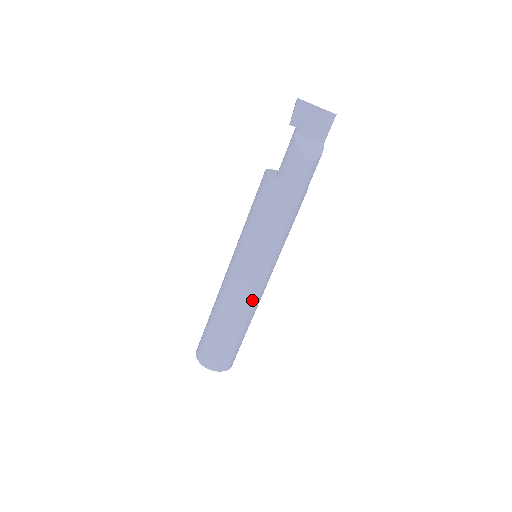
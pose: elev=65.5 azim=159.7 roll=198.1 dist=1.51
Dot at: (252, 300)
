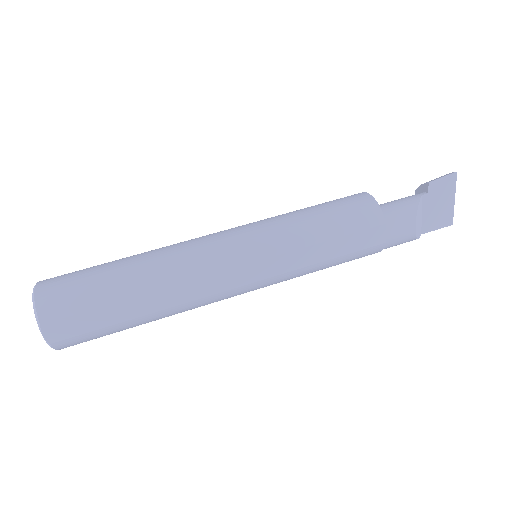
Dot at: (207, 293)
